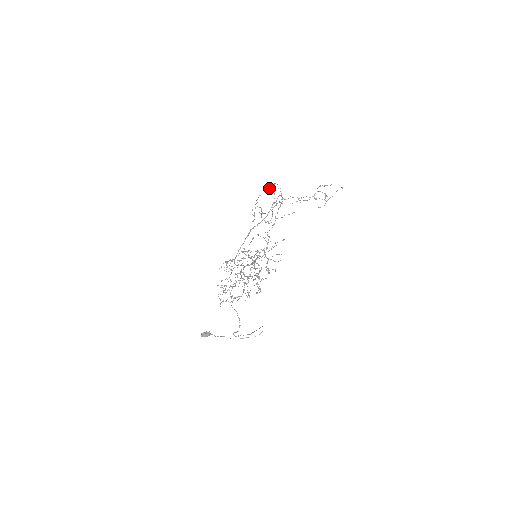
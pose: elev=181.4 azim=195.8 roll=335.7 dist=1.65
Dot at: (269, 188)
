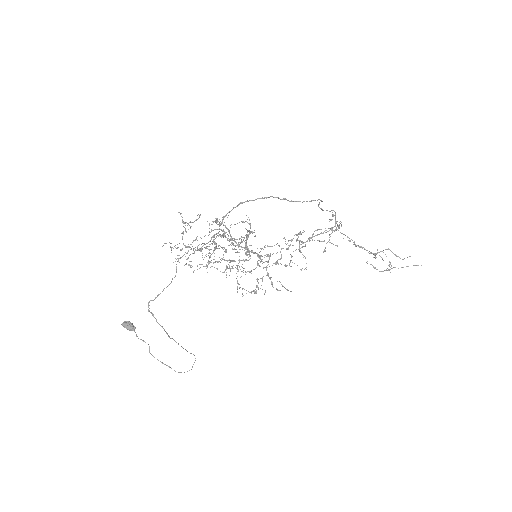
Dot at: (329, 221)
